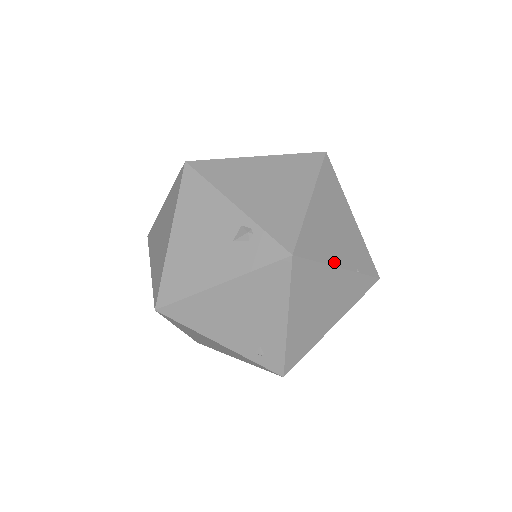
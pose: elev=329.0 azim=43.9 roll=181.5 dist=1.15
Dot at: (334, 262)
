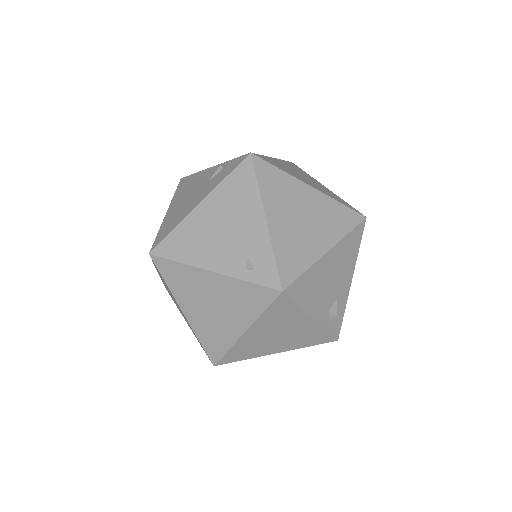
Dot at: (301, 180)
